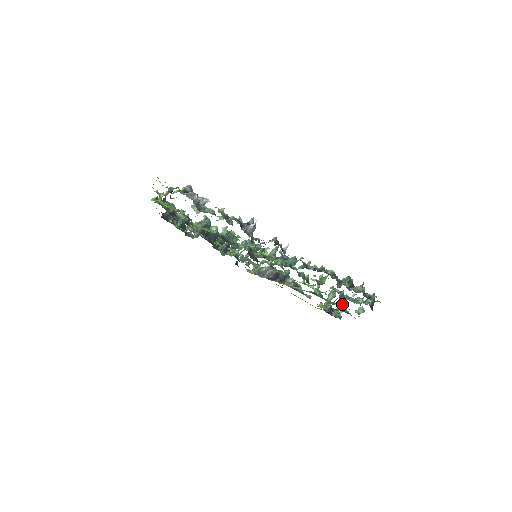
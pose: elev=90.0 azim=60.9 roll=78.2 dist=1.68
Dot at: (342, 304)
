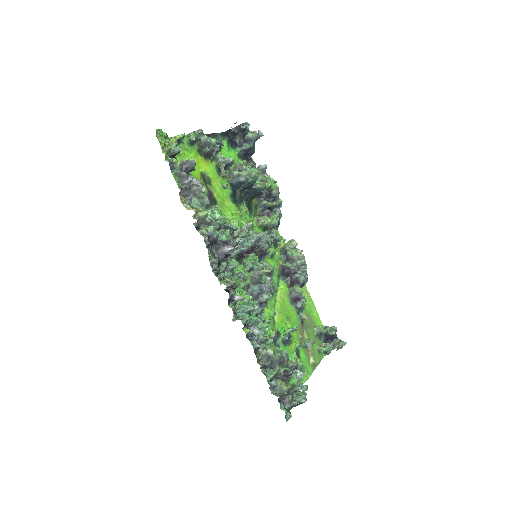
Dot at: (300, 364)
